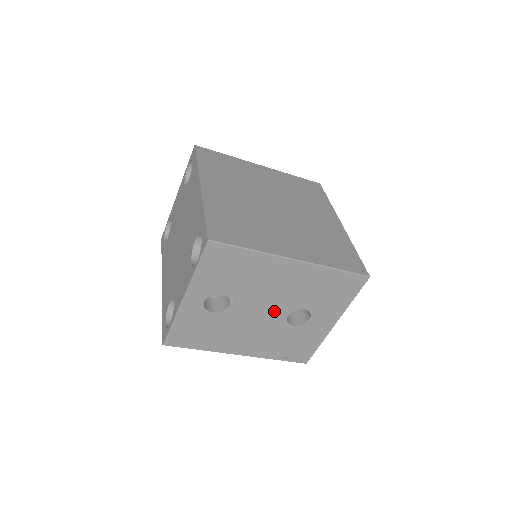
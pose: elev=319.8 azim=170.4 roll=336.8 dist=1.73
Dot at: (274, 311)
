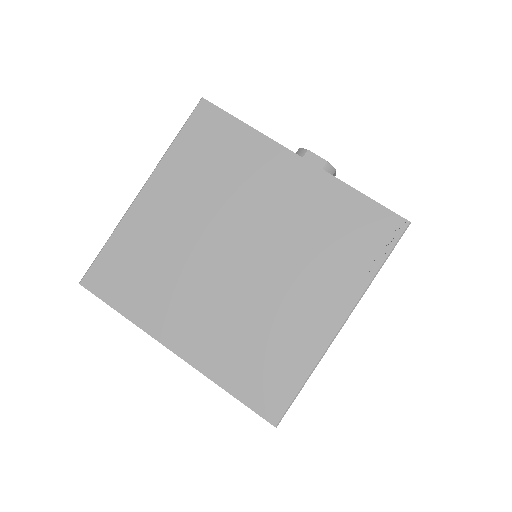
Dot at: occluded
